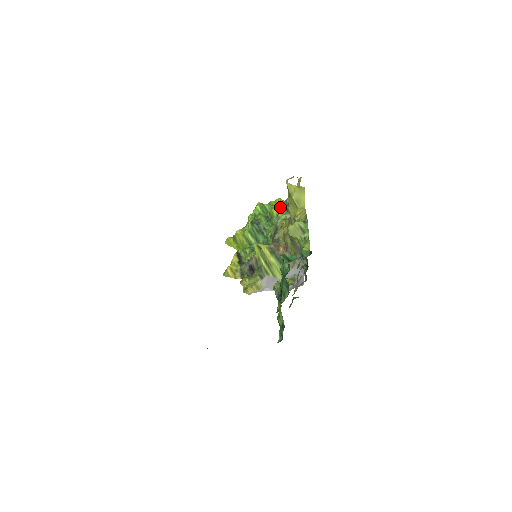
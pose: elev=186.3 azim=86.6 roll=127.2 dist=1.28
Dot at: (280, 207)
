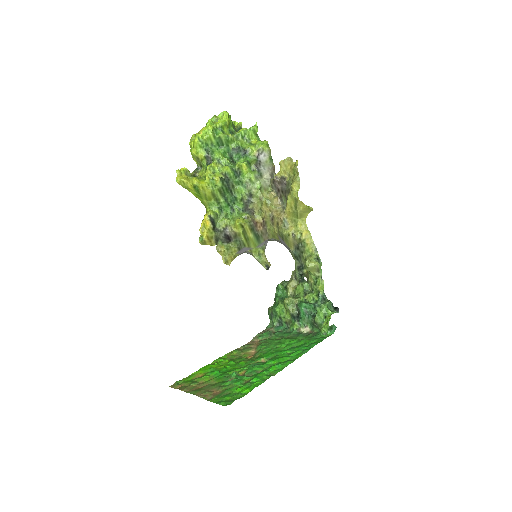
Dot at: (249, 162)
